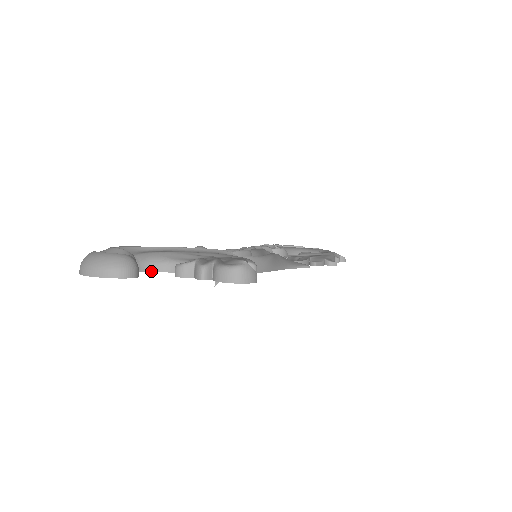
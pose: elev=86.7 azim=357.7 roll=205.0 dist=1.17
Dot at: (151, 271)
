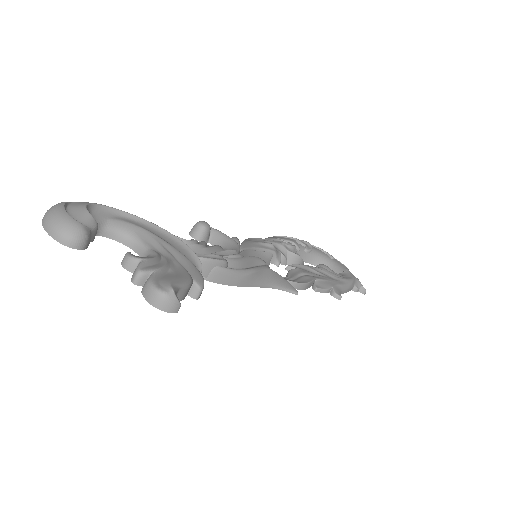
Dot at: (117, 240)
